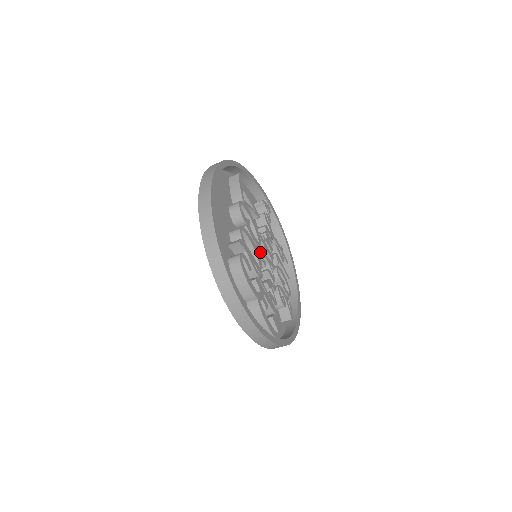
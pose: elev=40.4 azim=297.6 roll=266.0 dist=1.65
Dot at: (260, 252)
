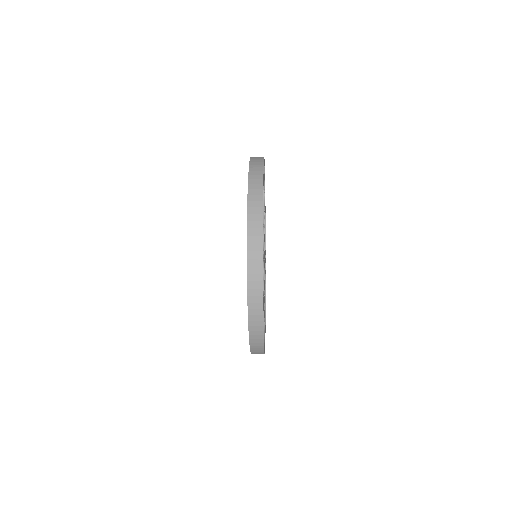
Dot at: occluded
